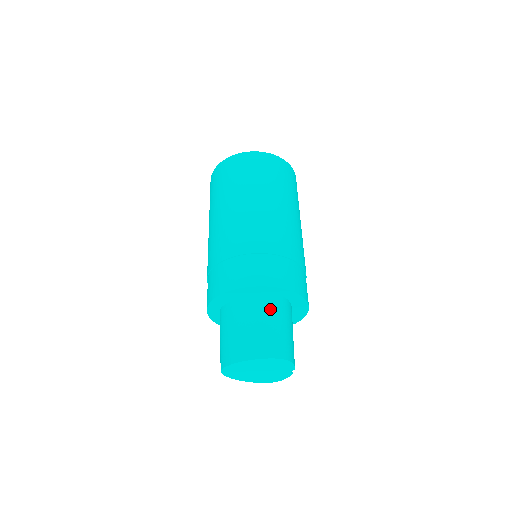
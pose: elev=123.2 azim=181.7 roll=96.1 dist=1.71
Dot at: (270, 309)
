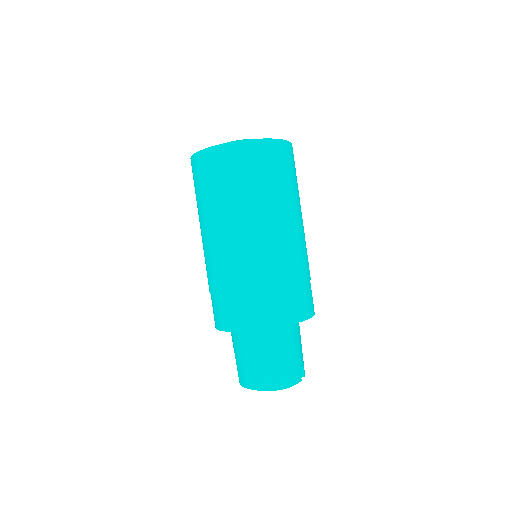
Dot at: (262, 343)
